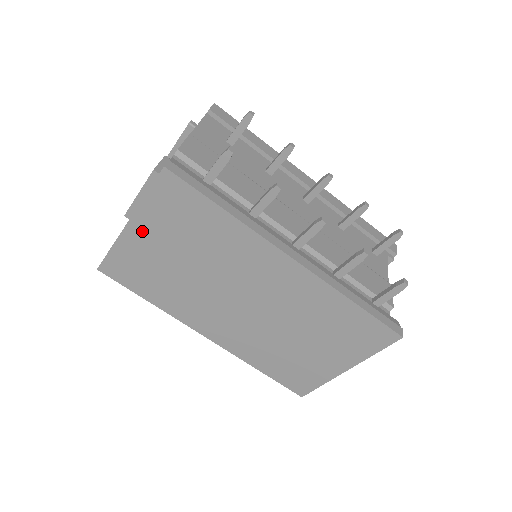
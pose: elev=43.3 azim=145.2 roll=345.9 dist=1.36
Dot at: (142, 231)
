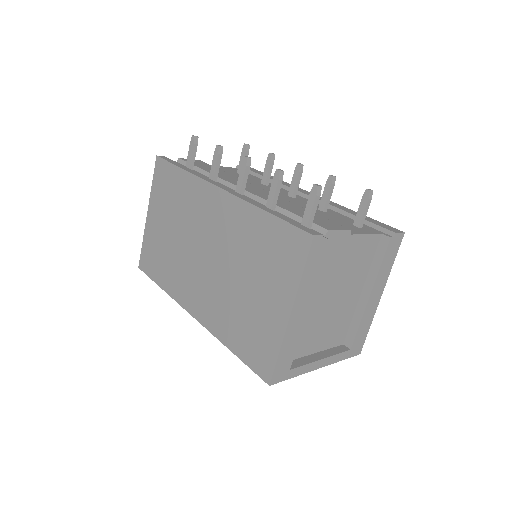
Dot at: (153, 216)
